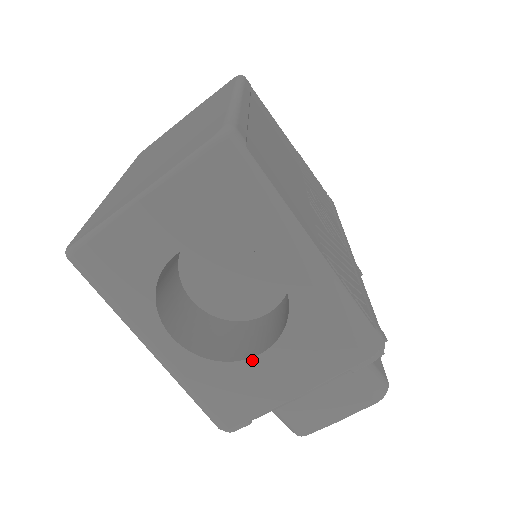
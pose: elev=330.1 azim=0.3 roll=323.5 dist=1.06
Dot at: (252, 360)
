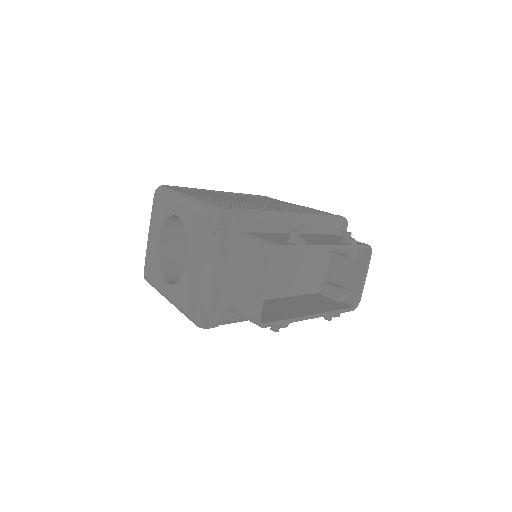
Dot at: (186, 266)
